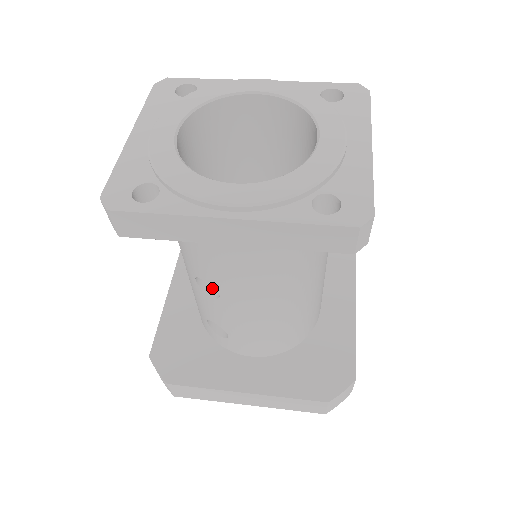
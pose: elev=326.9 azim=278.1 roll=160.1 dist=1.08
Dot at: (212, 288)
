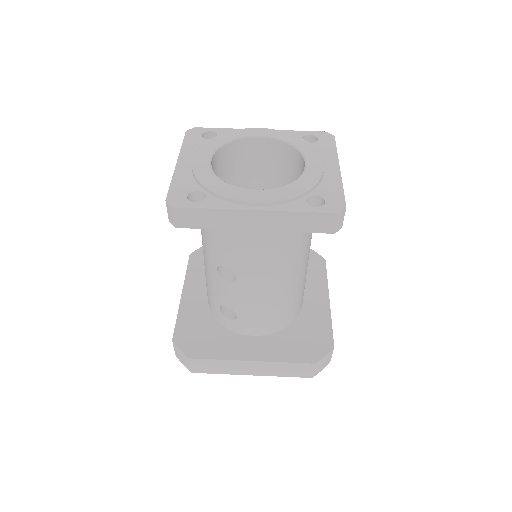
Dot at: (228, 276)
